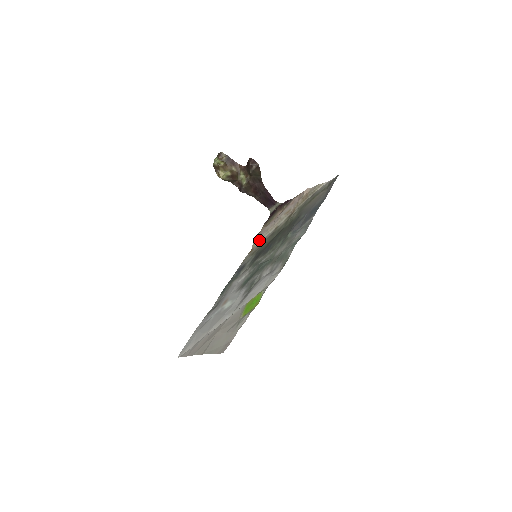
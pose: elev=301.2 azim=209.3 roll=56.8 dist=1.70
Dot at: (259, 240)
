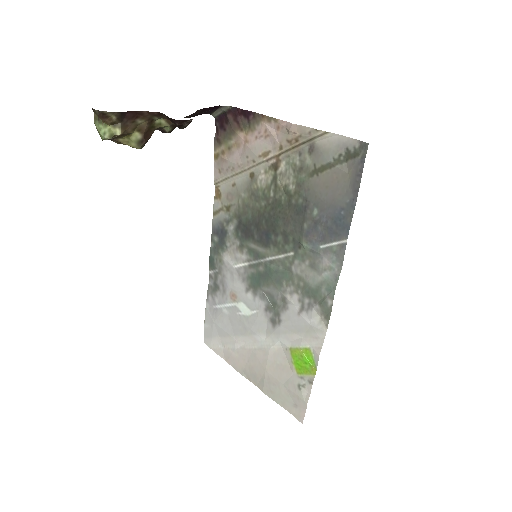
Dot at: (224, 180)
